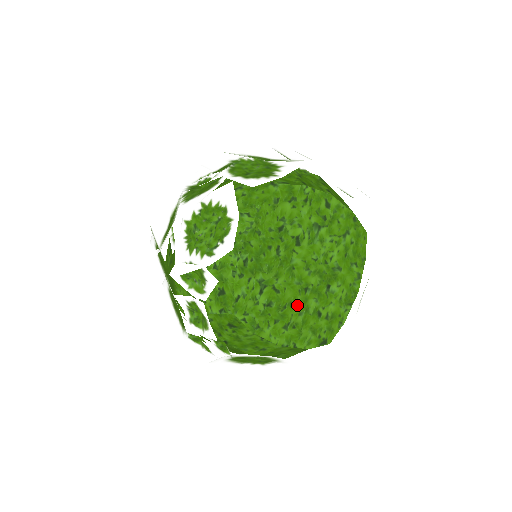
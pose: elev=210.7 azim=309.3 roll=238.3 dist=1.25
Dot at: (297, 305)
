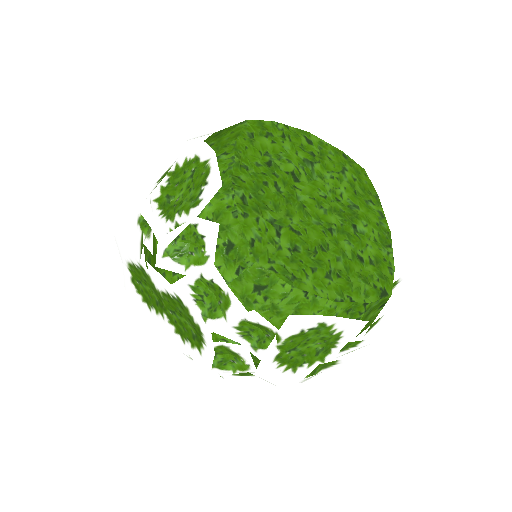
Dot at: (329, 249)
